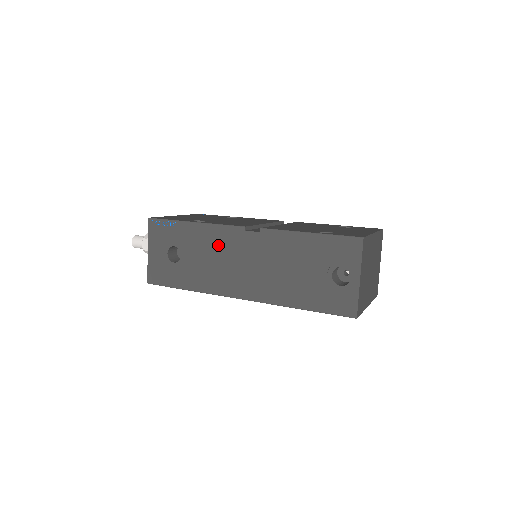
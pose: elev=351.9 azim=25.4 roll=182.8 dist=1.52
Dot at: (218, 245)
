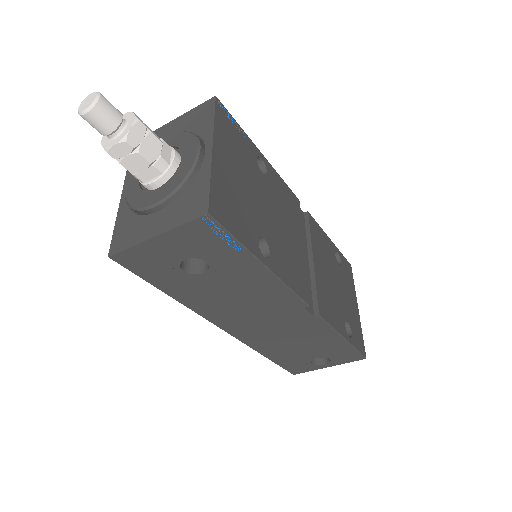
Dot at: (262, 297)
